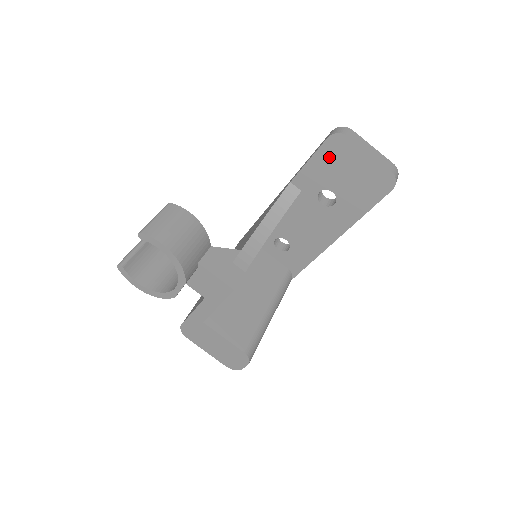
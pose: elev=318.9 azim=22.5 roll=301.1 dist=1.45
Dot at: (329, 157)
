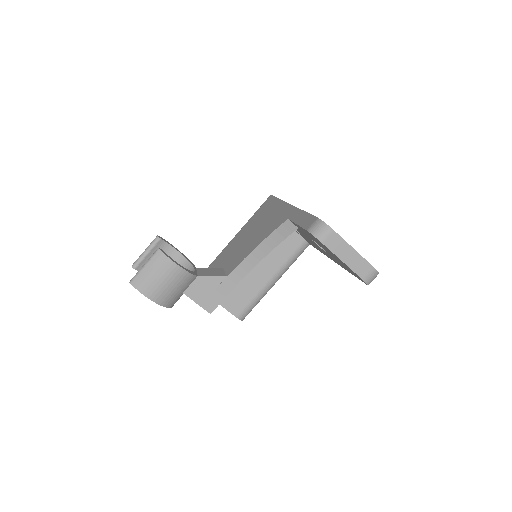
Dot at: occluded
